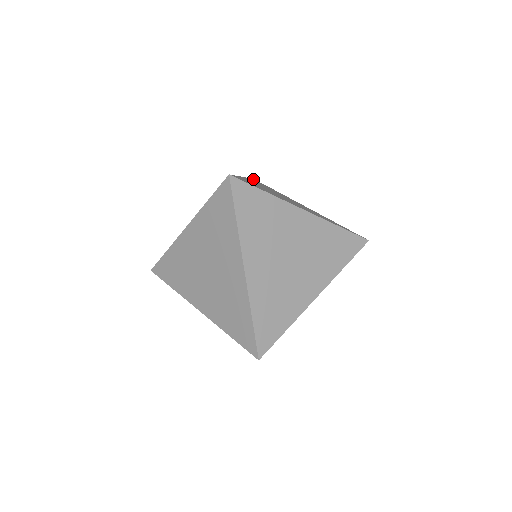
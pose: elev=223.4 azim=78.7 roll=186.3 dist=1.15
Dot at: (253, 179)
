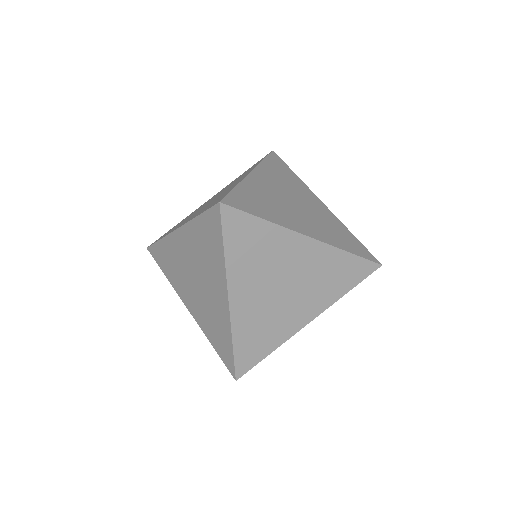
Dot at: (224, 226)
